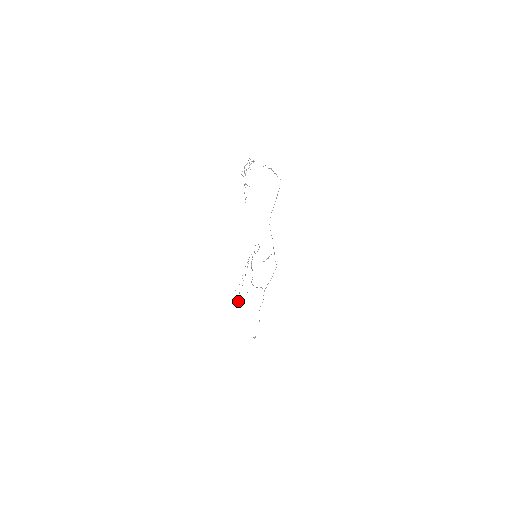
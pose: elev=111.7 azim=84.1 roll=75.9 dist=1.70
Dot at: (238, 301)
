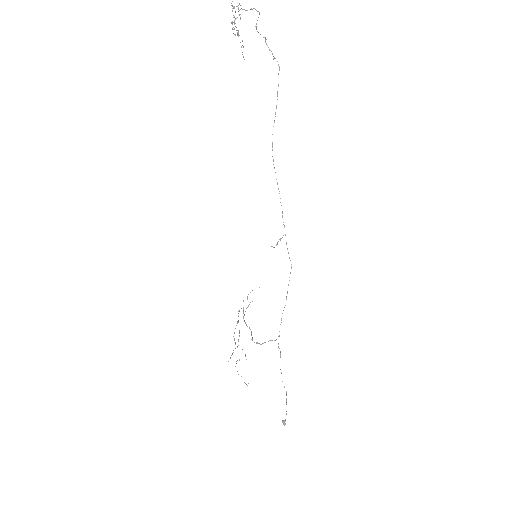
Dot at: occluded
